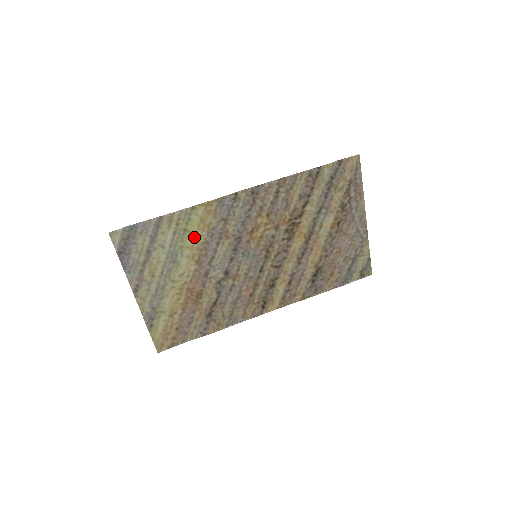
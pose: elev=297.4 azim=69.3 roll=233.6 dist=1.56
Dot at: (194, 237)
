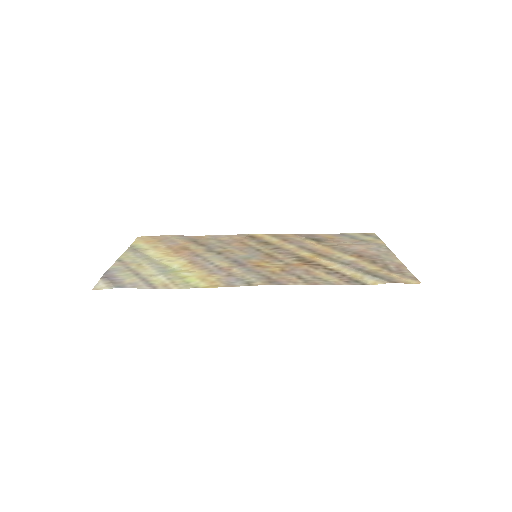
Dot at: (190, 273)
